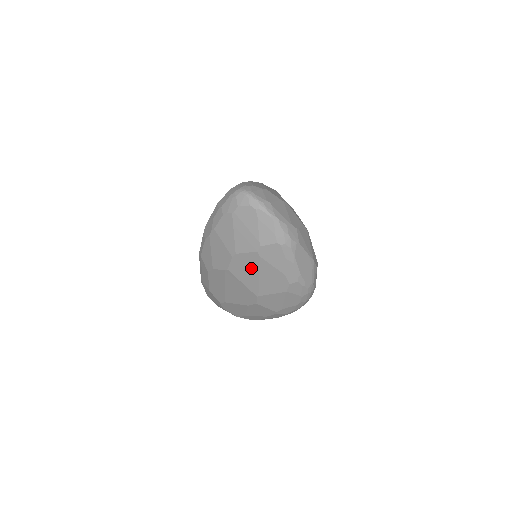
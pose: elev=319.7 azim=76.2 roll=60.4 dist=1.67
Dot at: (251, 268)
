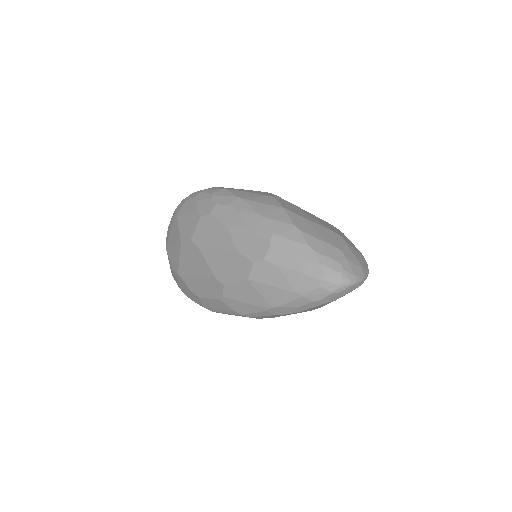
Dot at: occluded
